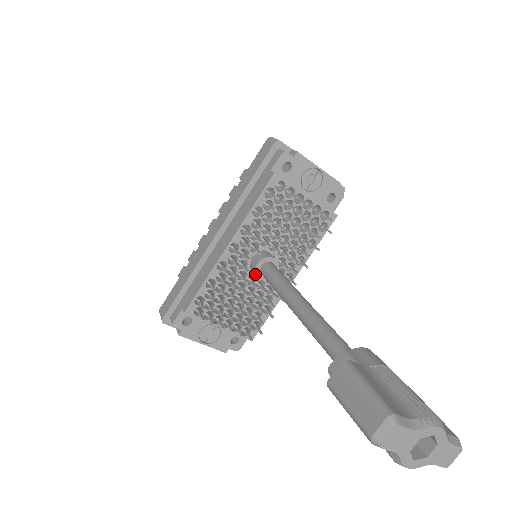
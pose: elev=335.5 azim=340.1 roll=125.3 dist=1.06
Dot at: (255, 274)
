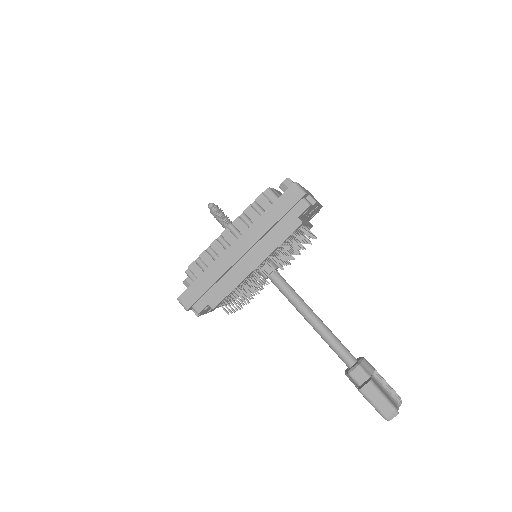
Dot at: (264, 278)
